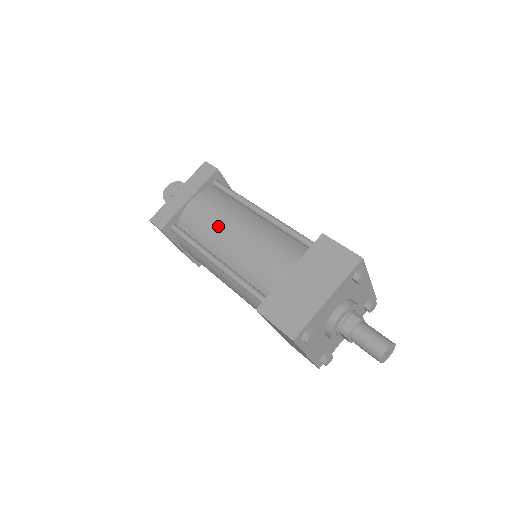
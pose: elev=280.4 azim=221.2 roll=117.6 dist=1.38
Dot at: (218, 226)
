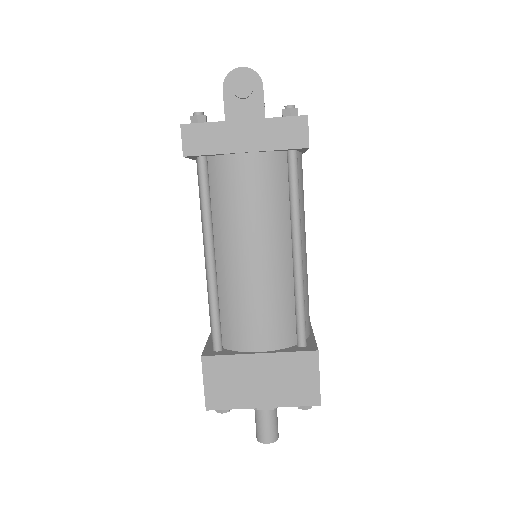
Dot at: (244, 226)
